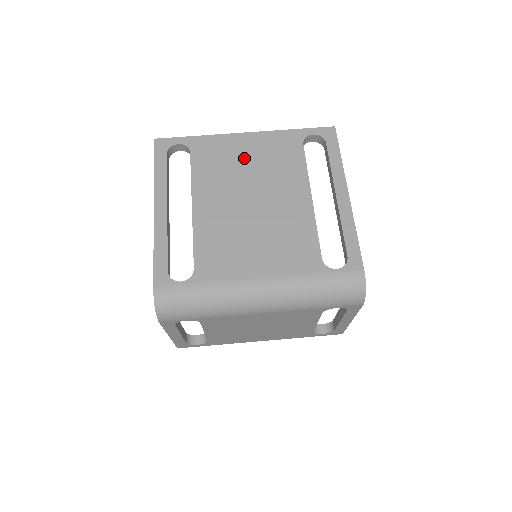
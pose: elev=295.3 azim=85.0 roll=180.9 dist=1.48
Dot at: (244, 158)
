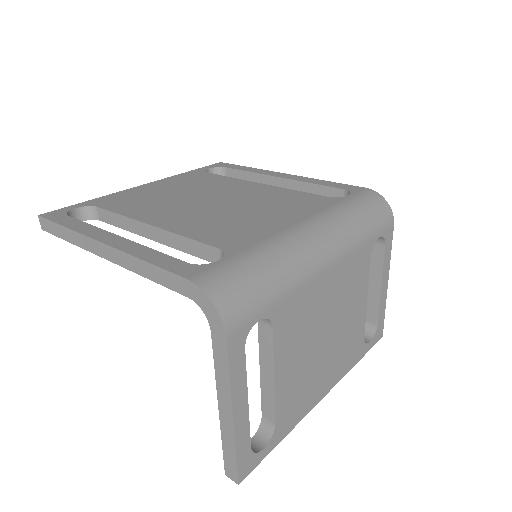
Dot at: (164, 191)
